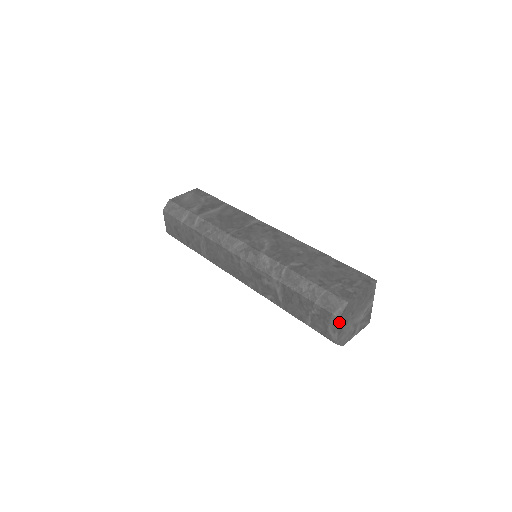
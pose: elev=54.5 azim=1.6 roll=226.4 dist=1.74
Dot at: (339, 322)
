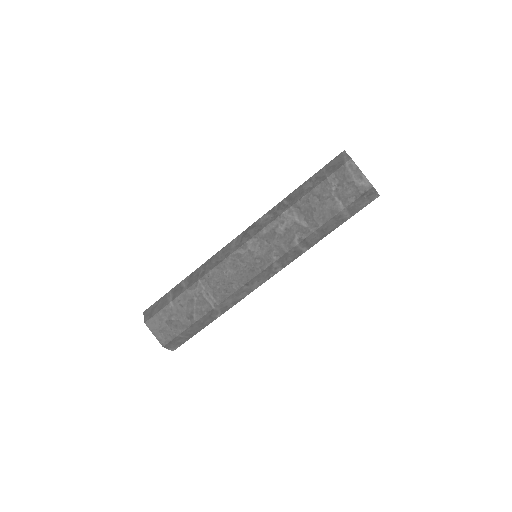
Dot at: (355, 164)
